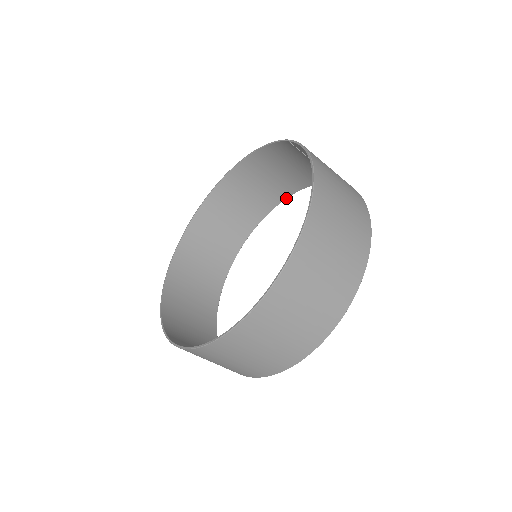
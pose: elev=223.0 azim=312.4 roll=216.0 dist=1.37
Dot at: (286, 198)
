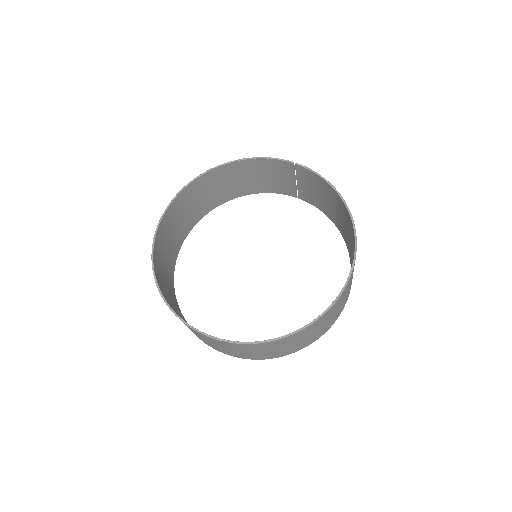
Dot at: (232, 199)
